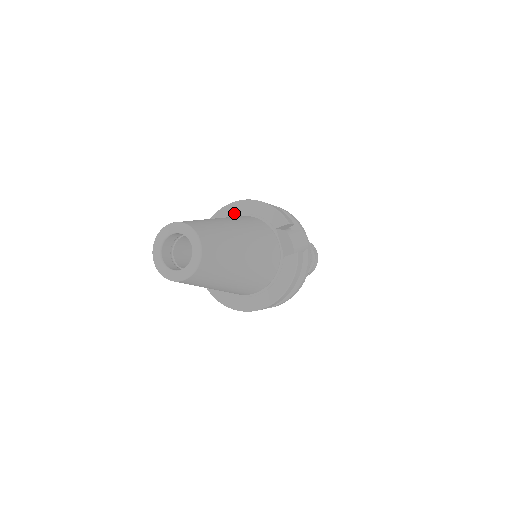
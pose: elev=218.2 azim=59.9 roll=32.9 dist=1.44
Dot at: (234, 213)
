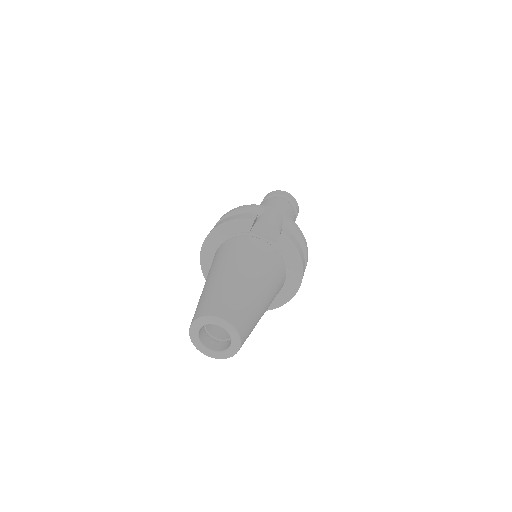
Dot at: (212, 250)
